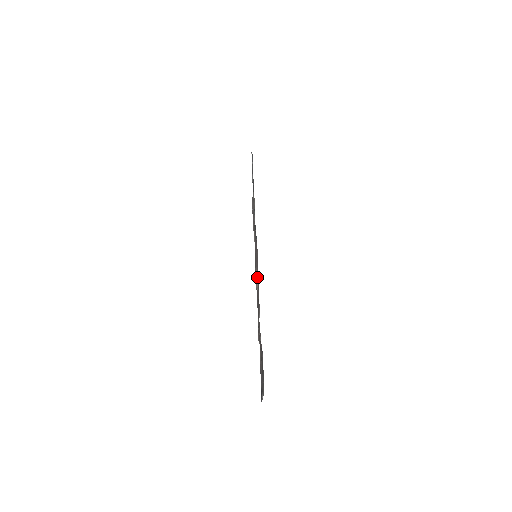
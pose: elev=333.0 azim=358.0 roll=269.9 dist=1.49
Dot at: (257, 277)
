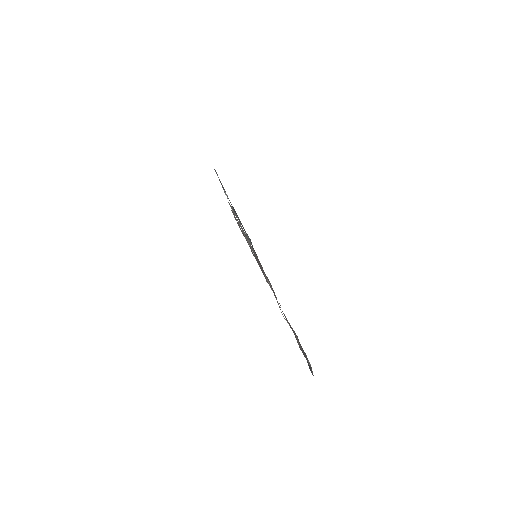
Dot at: occluded
